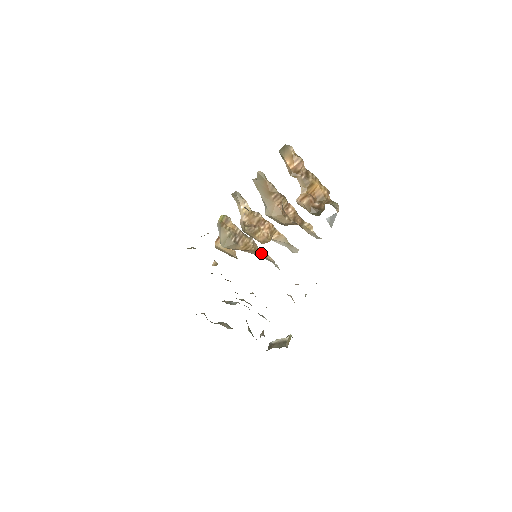
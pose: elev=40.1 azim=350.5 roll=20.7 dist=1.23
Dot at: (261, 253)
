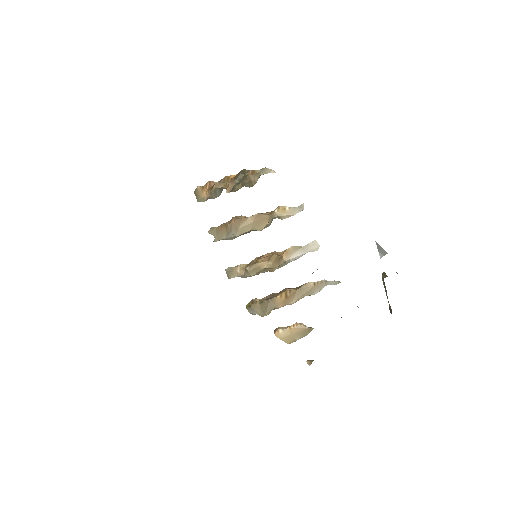
Dot at: (304, 287)
